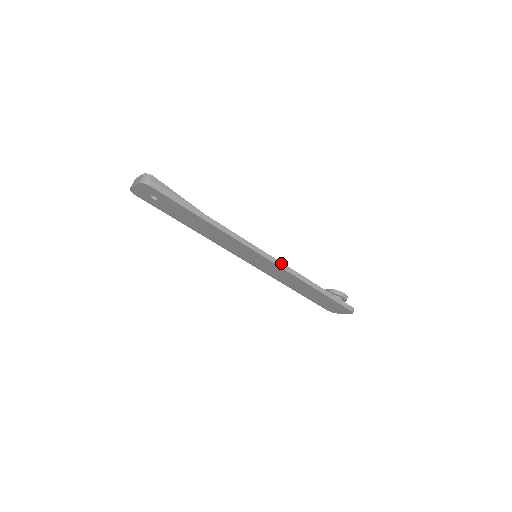
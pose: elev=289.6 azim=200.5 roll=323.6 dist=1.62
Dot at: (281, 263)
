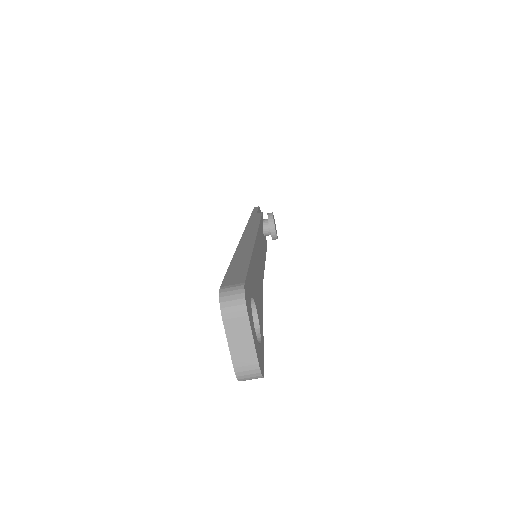
Dot at: (263, 277)
